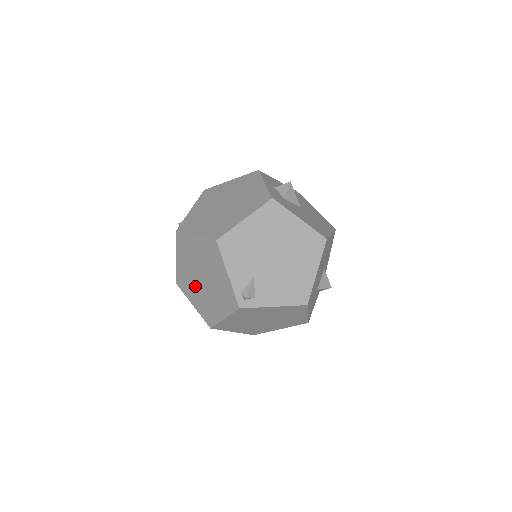
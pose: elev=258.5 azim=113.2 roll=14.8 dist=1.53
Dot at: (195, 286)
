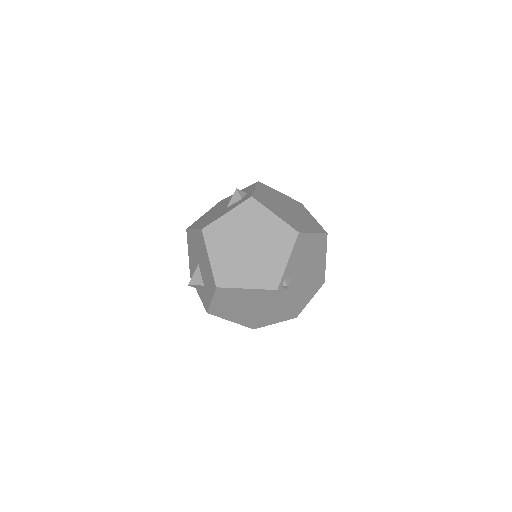
Dot at: (231, 246)
